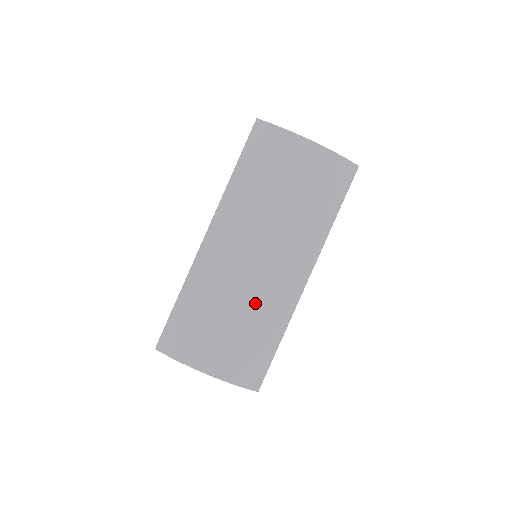
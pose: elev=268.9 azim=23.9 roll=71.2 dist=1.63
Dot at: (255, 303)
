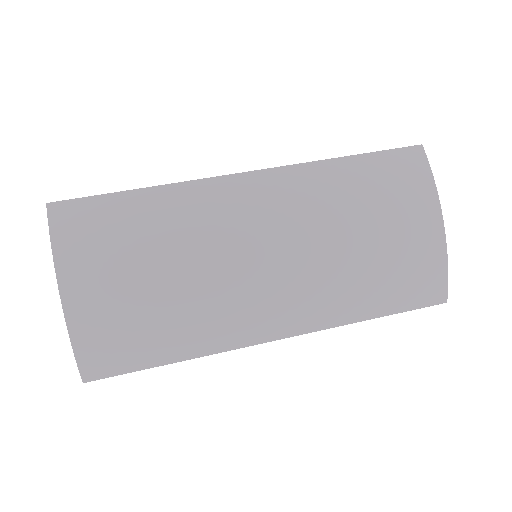
Dot at: (204, 294)
